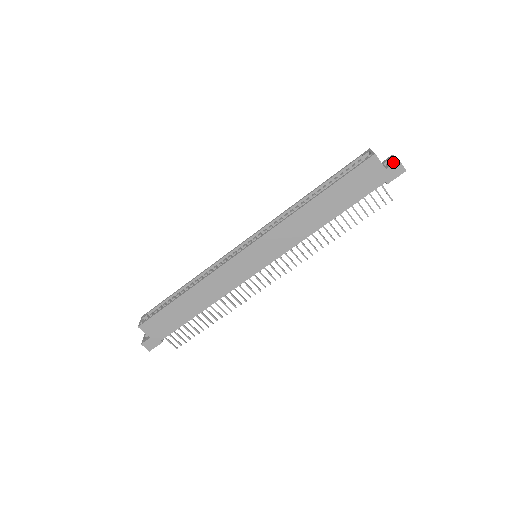
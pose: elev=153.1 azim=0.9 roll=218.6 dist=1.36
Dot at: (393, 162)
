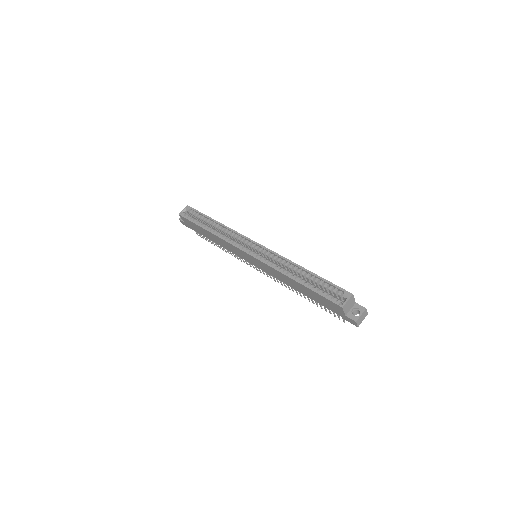
Dot at: (353, 317)
